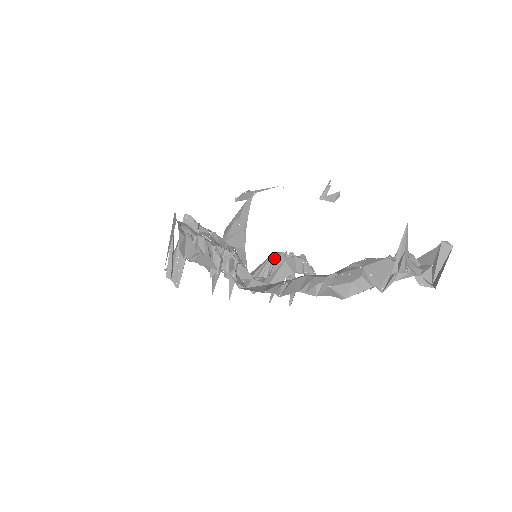
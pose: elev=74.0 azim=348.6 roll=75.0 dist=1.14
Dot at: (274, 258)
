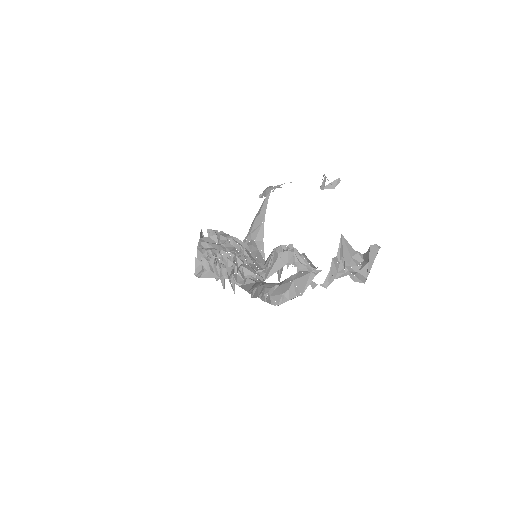
Dot at: (276, 251)
